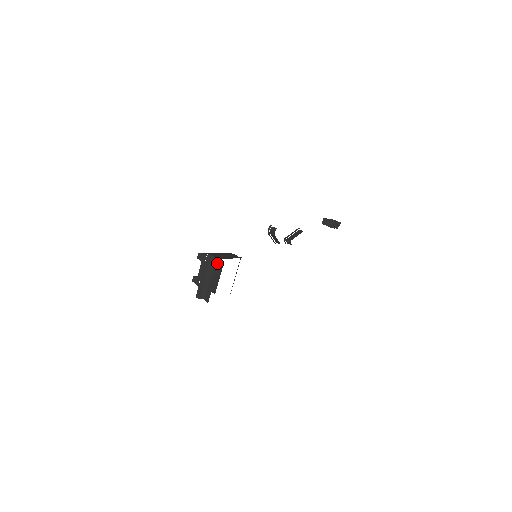
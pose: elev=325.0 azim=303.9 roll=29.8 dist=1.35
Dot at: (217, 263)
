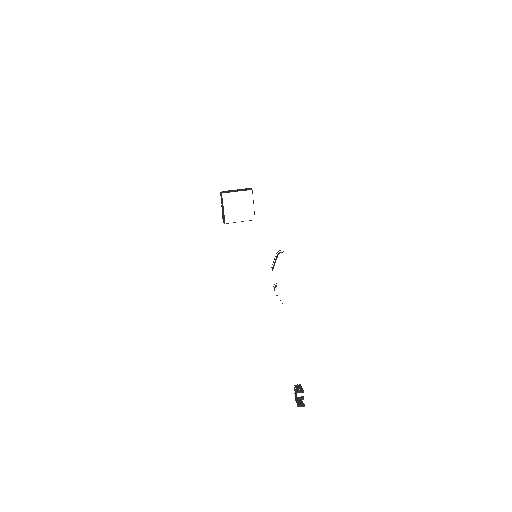
Dot at: (250, 189)
